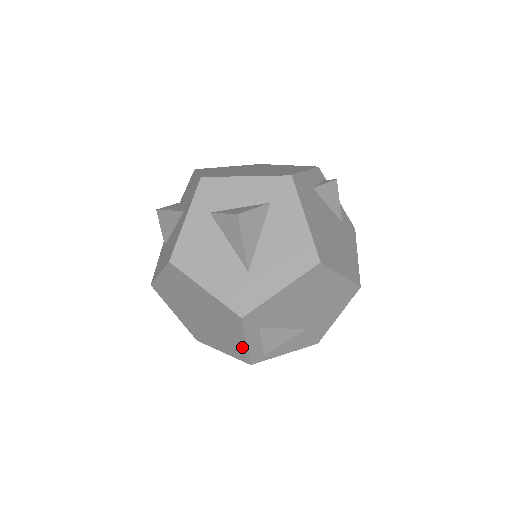
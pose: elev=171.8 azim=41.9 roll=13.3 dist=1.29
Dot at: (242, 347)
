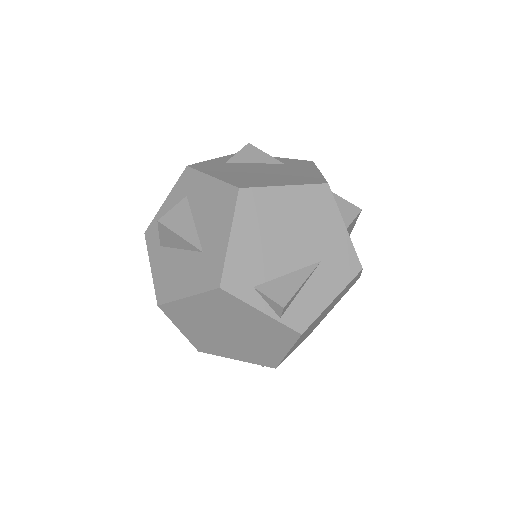
Dot at: (270, 322)
